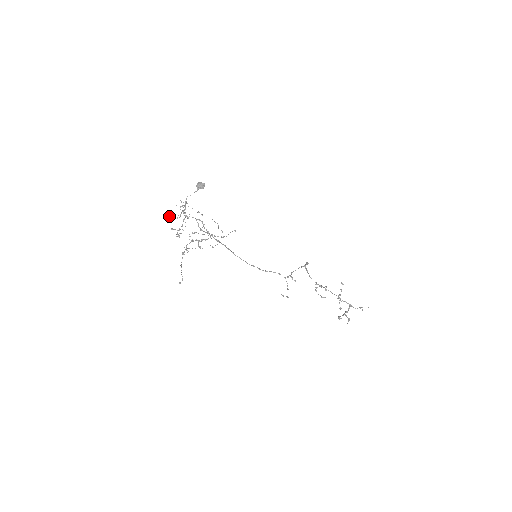
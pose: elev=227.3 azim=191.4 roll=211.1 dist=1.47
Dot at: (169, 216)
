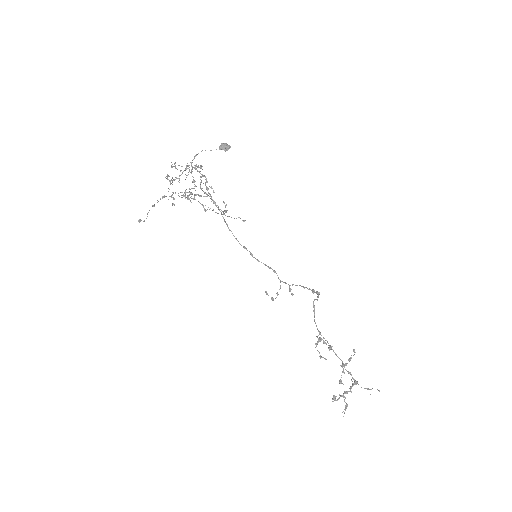
Dot at: (173, 166)
